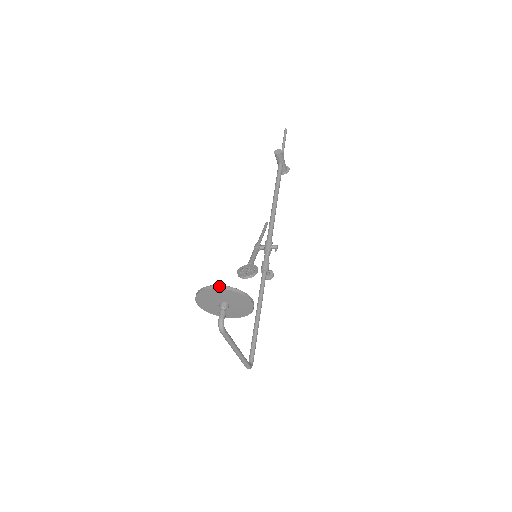
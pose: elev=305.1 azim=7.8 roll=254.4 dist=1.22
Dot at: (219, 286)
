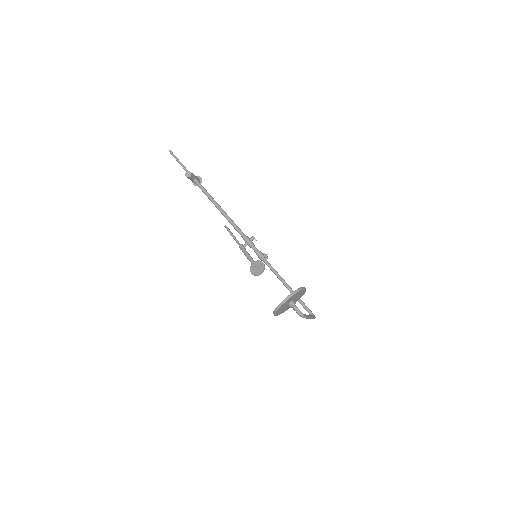
Dot at: (287, 298)
